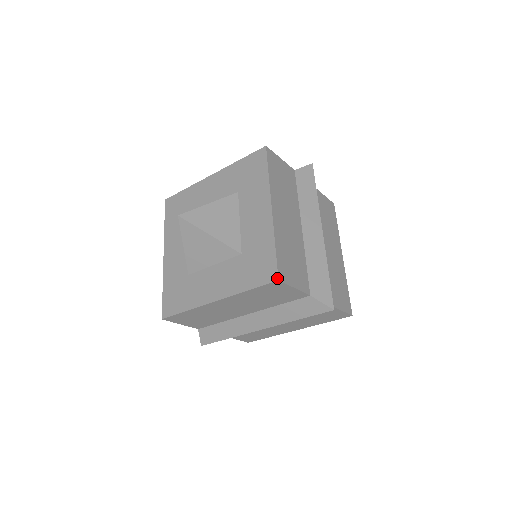
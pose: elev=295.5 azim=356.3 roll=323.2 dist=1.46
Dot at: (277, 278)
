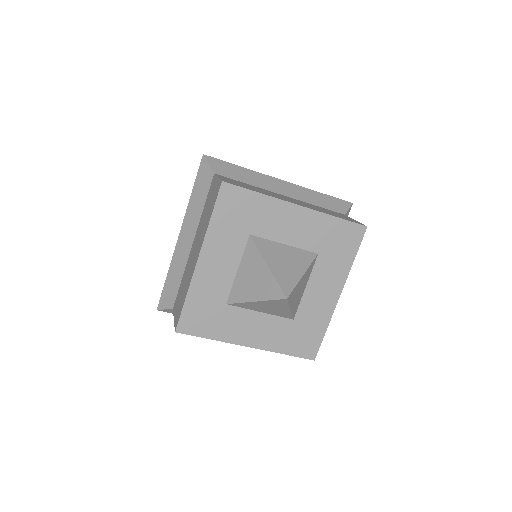
Dot at: occluded
